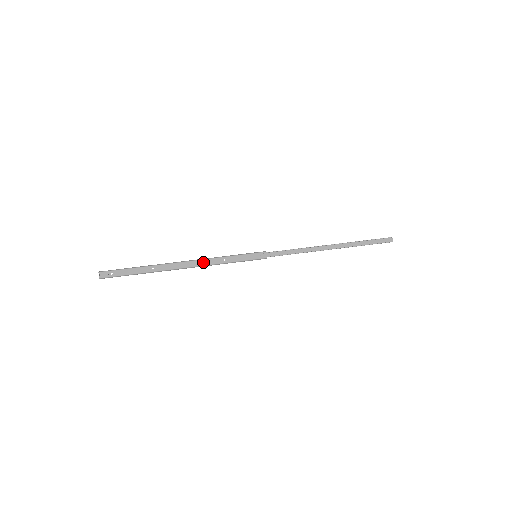
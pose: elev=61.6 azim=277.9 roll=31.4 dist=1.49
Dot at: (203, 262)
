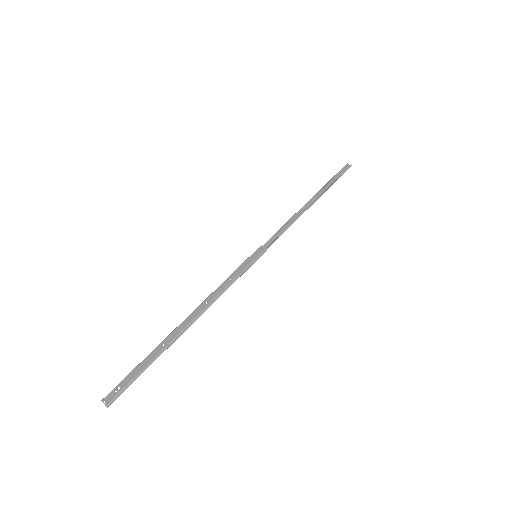
Dot at: (211, 298)
